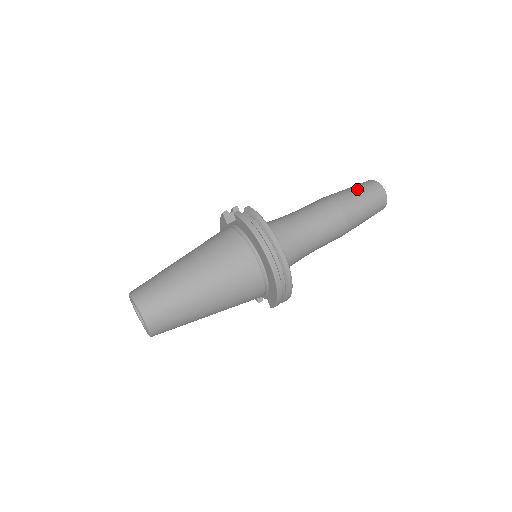
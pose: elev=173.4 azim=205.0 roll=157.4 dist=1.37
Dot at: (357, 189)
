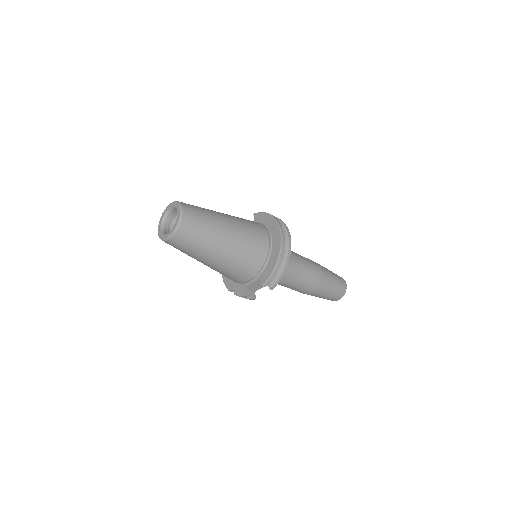
Dot at: occluded
